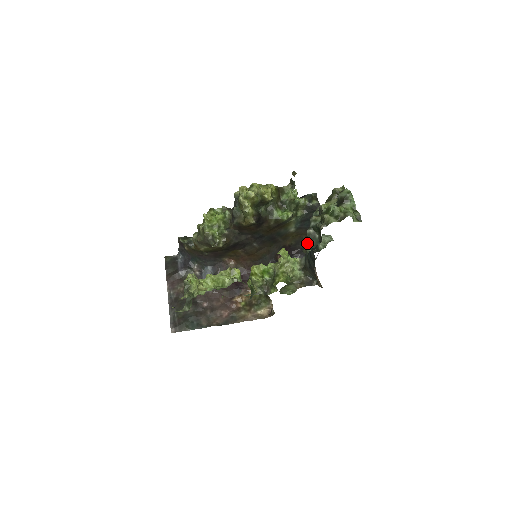
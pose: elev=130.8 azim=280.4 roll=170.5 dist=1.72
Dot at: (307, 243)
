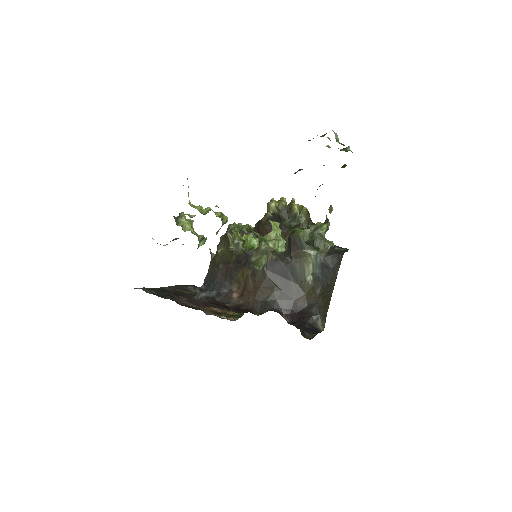
Dot at: (321, 313)
